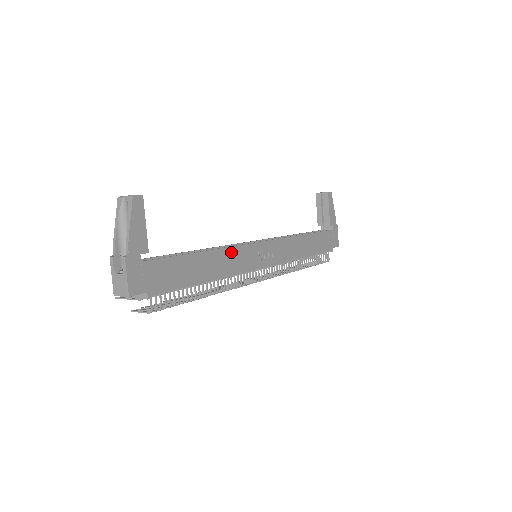
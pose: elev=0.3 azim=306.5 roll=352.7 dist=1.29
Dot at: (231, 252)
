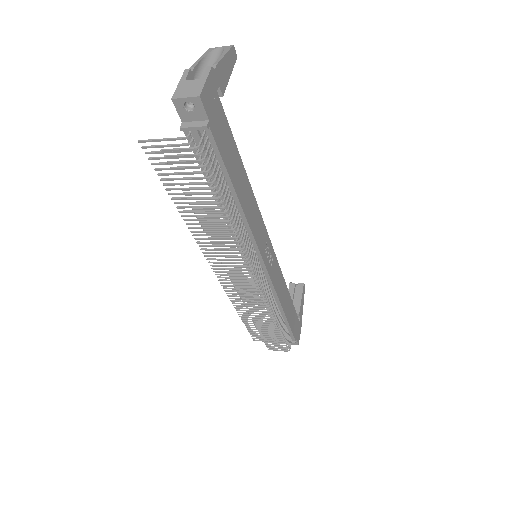
Dot at: (256, 208)
